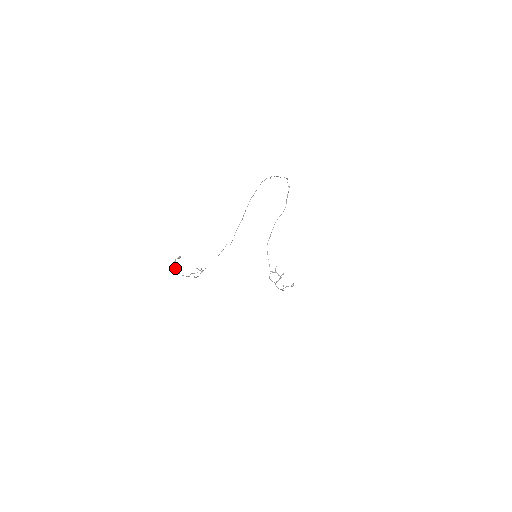
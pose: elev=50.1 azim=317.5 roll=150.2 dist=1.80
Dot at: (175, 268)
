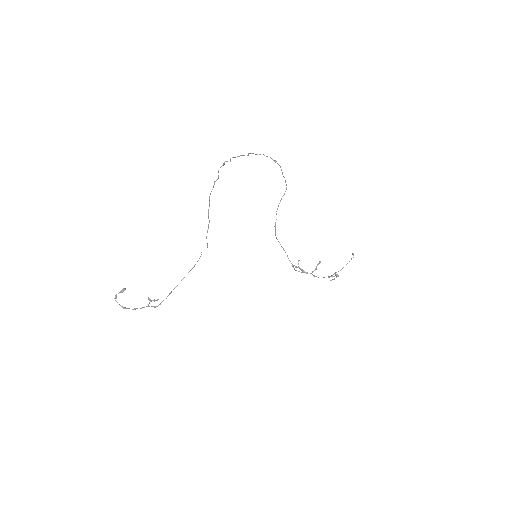
Dot at: (119, 304)
